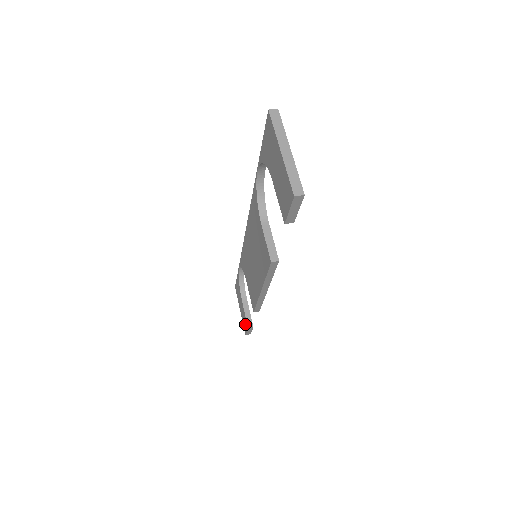
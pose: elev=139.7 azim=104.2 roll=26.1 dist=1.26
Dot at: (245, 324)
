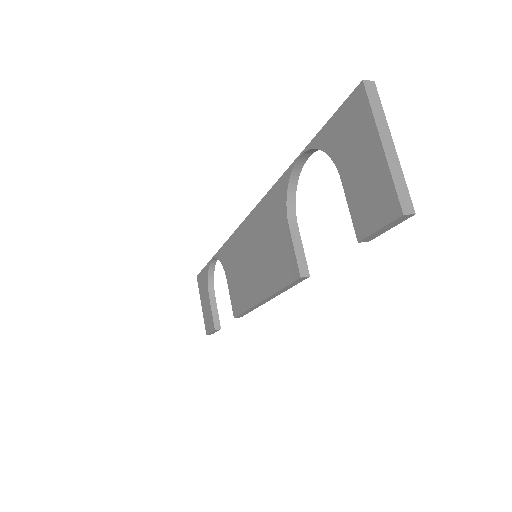
Dot at: (209, 324)
